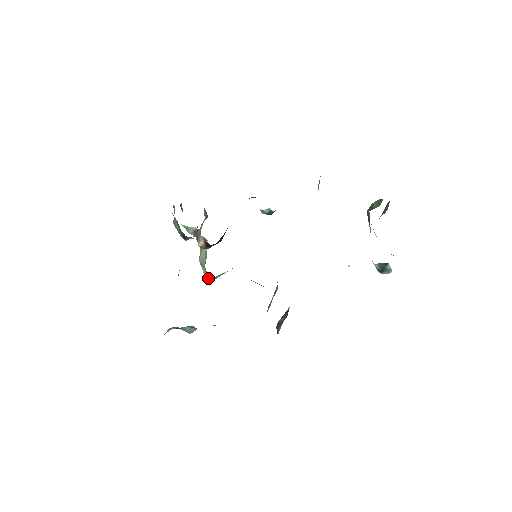
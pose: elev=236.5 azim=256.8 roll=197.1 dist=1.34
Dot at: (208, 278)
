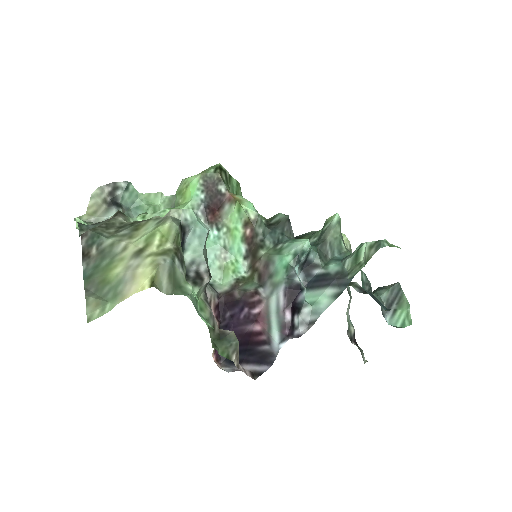
Dot at: occluded
